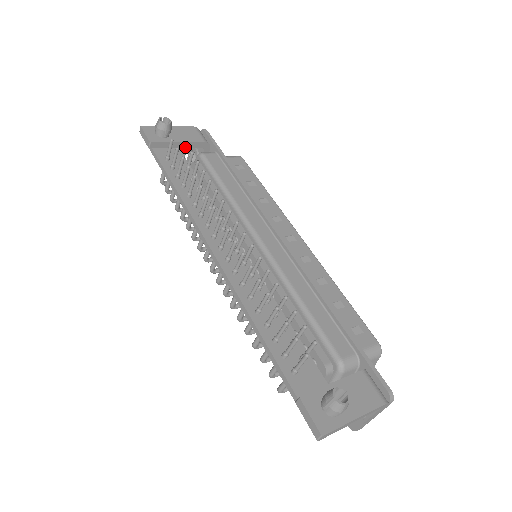
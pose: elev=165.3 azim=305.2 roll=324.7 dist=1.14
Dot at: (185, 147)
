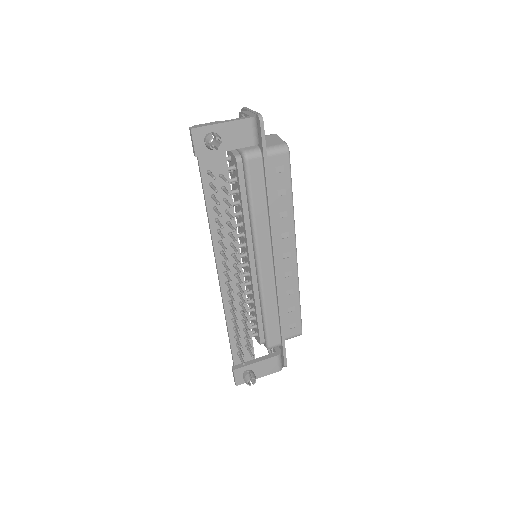
Dot at: (226, 182)
